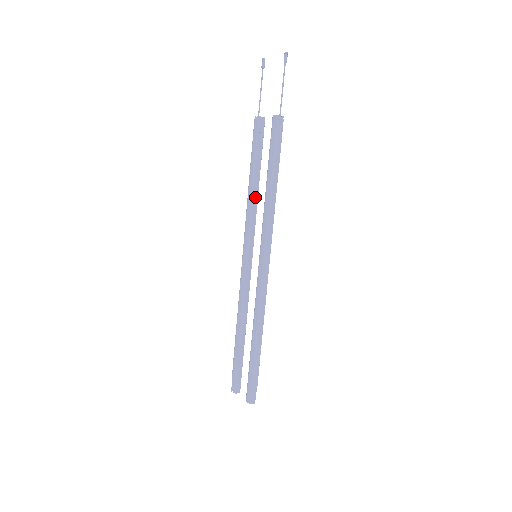
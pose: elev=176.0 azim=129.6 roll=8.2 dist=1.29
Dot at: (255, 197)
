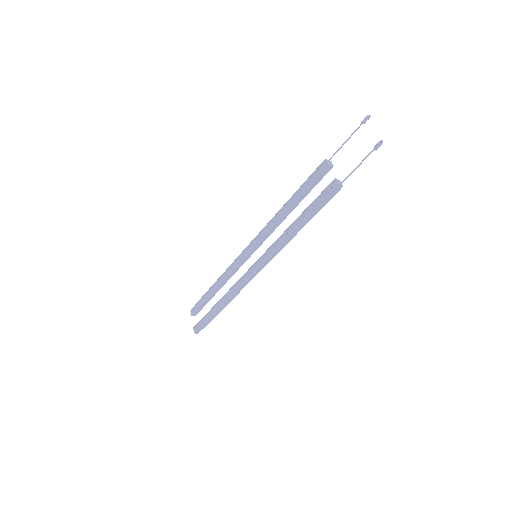
Dot at: (283, 217)
